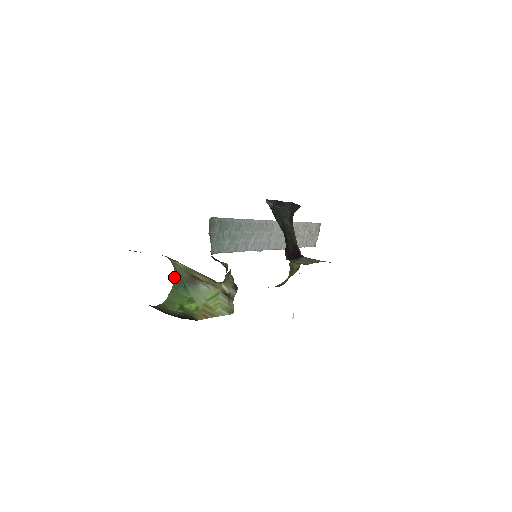
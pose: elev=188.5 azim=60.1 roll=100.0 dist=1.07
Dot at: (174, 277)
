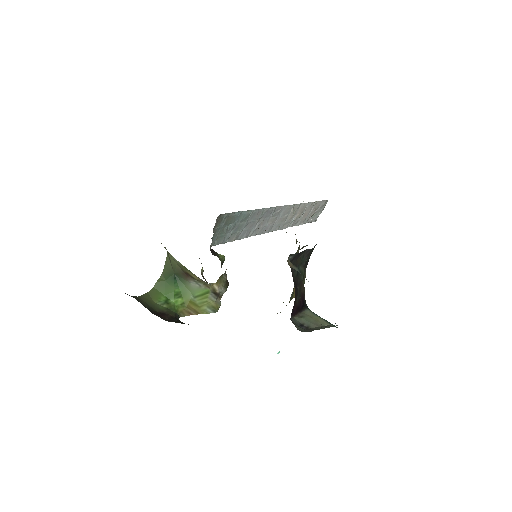
Dot at: (166, 264)
